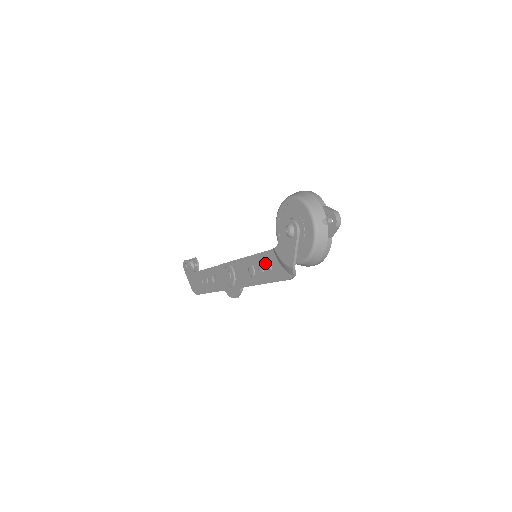
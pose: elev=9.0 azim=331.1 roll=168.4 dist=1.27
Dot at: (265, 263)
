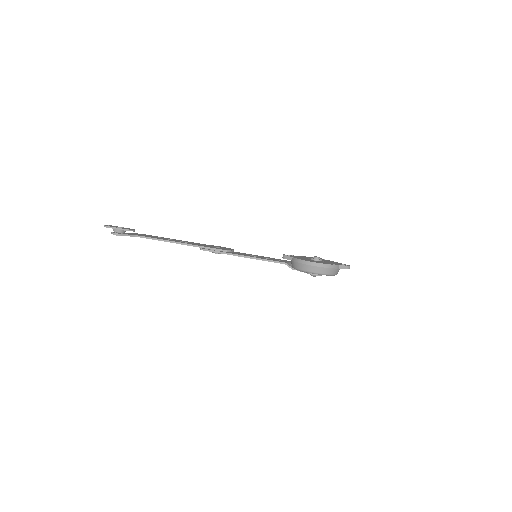
Dot at: occluded
